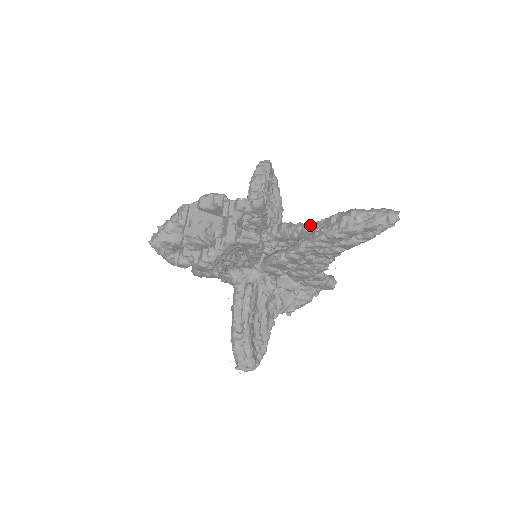
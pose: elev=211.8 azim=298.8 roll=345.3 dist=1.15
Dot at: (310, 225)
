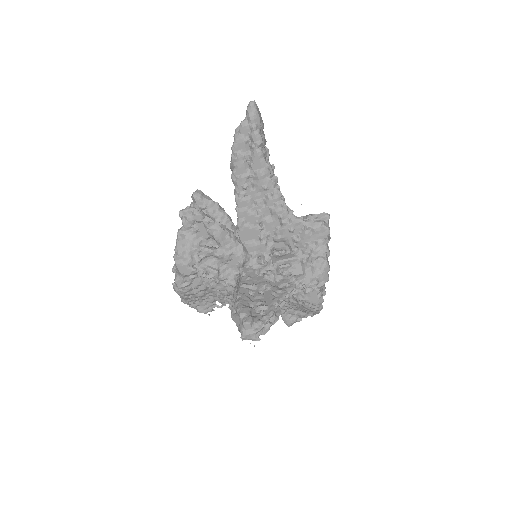
Dot at: occluded
